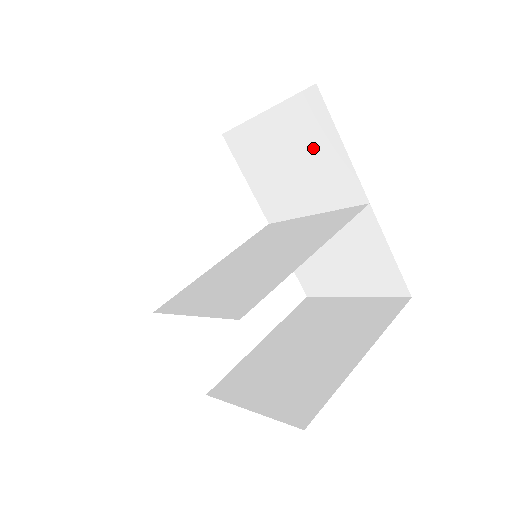
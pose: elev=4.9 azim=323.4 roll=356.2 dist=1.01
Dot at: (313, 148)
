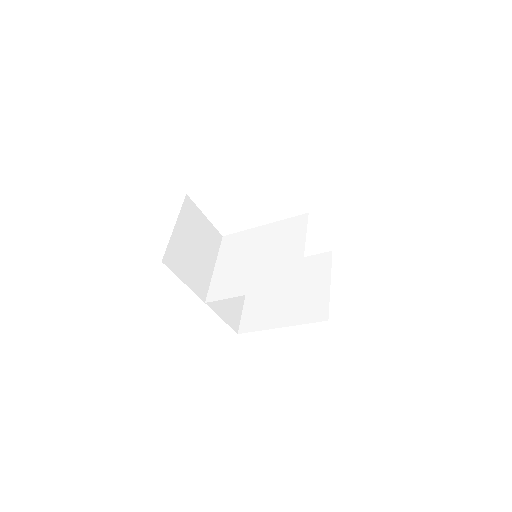
Dot at: occluded
